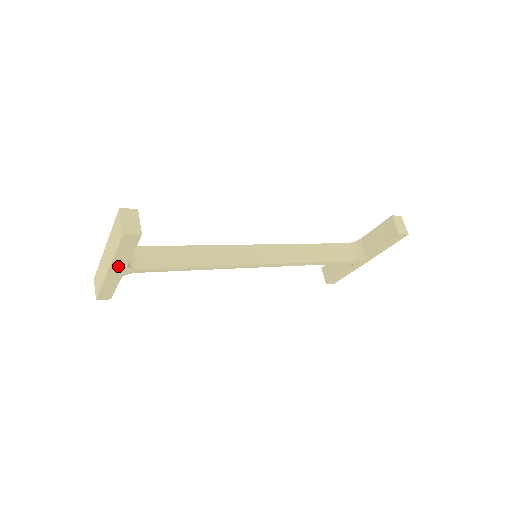
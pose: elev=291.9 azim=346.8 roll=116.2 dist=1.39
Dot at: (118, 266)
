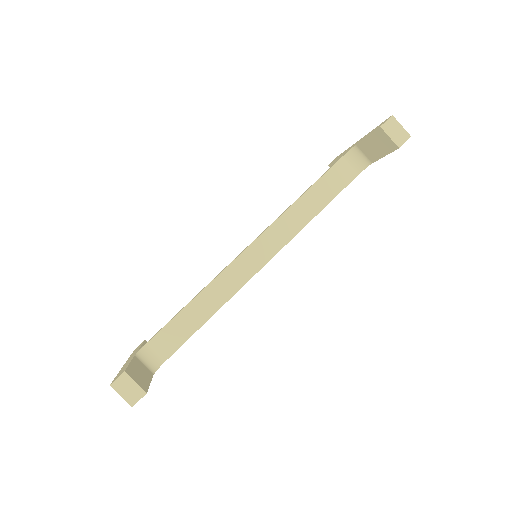
Dot at: occluded
